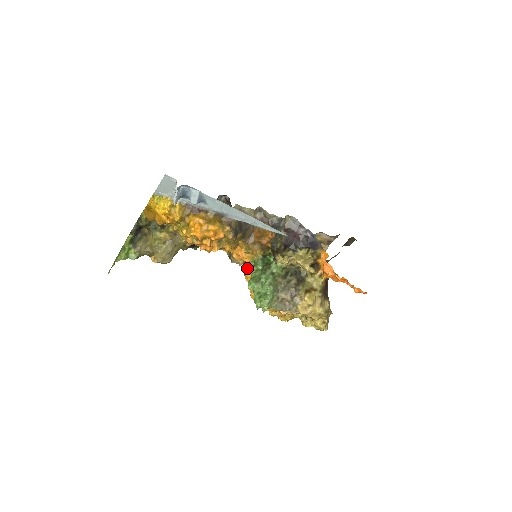
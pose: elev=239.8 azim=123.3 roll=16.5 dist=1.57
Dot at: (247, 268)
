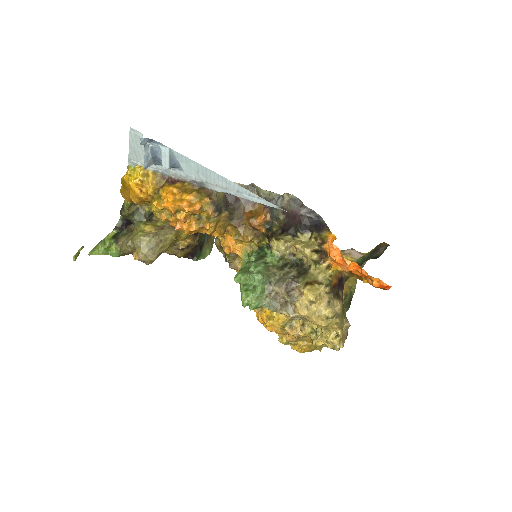
Dot at: occluded
